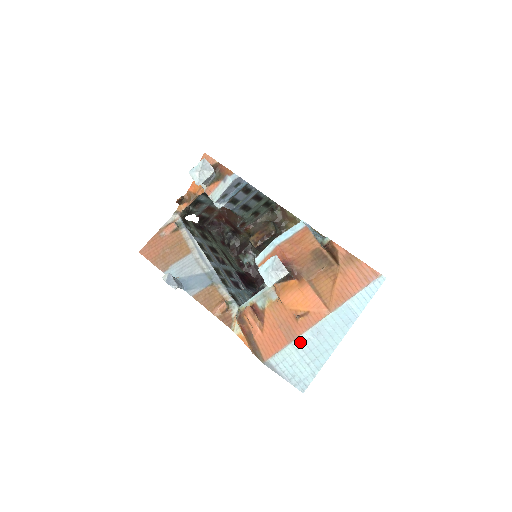
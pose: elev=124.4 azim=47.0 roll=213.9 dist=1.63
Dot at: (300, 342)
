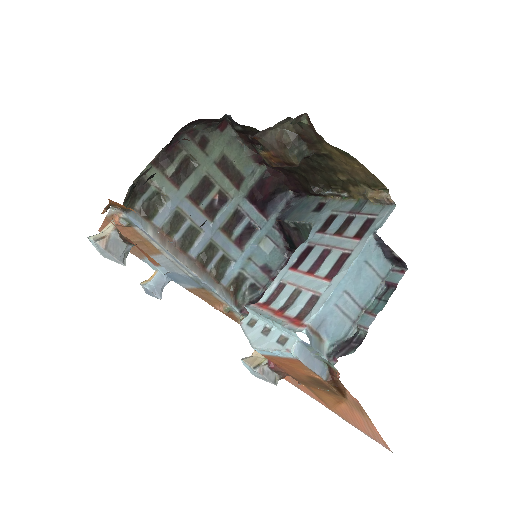
Dot at: occluded
